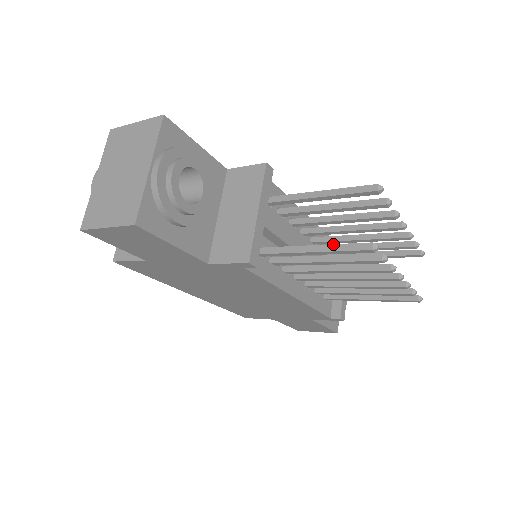
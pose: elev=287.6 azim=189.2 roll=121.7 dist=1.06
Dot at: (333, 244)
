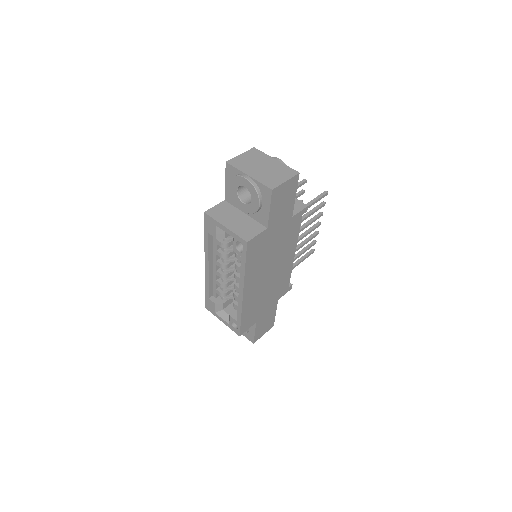
Dot at: (315, 198)
